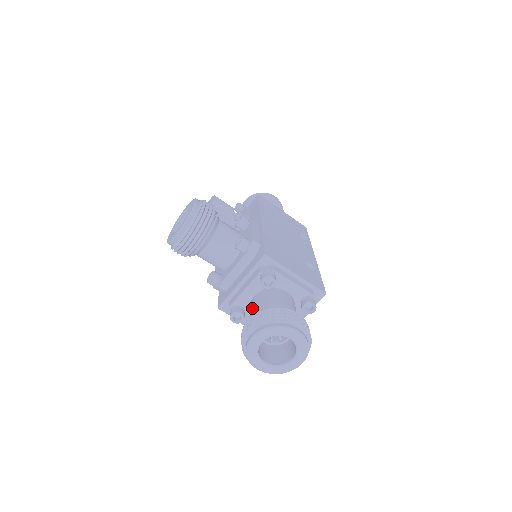
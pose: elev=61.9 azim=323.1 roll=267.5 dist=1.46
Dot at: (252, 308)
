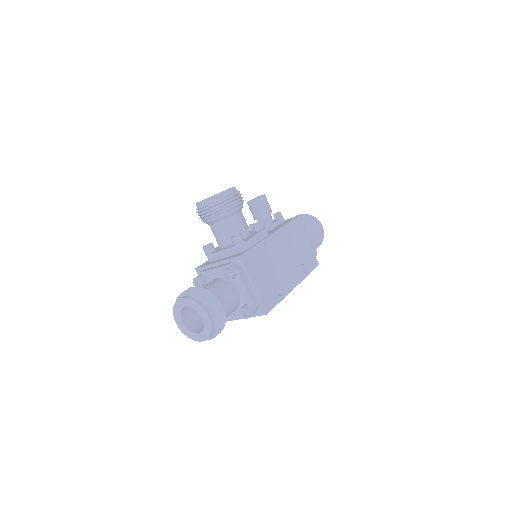
Dot at: (208, 284)
